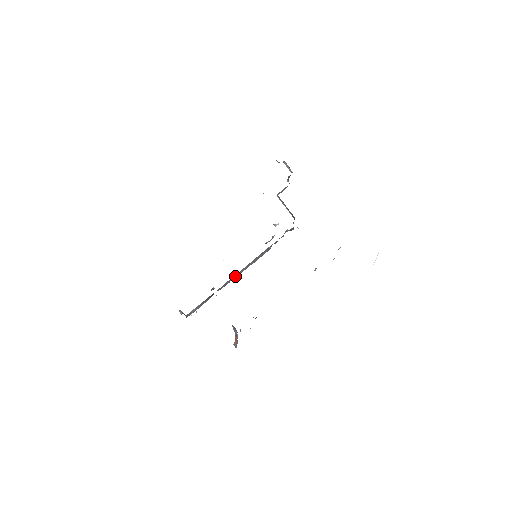
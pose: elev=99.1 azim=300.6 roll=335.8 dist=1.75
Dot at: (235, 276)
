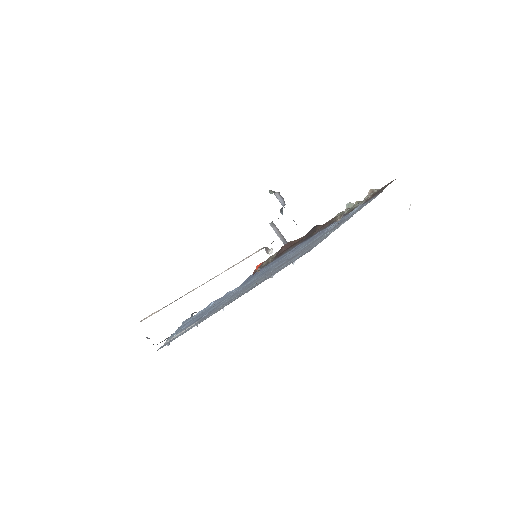
Dot at: occluded
